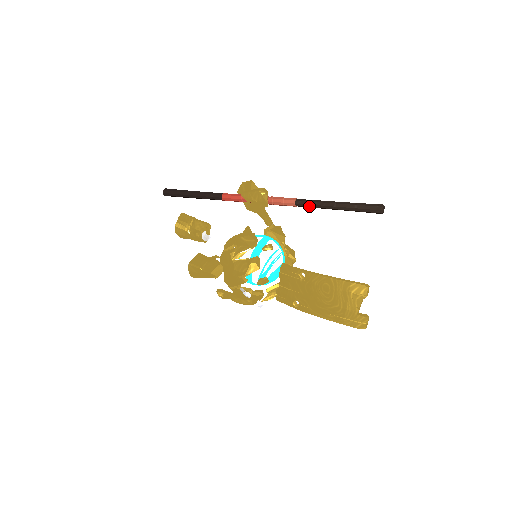
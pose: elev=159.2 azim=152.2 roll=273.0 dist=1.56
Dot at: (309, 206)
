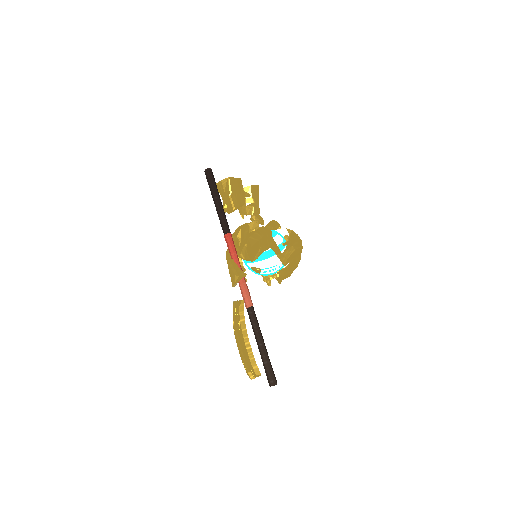
Dot at: (251, 321)
